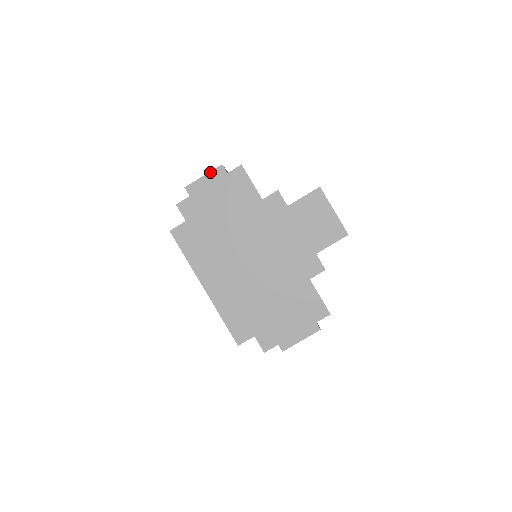
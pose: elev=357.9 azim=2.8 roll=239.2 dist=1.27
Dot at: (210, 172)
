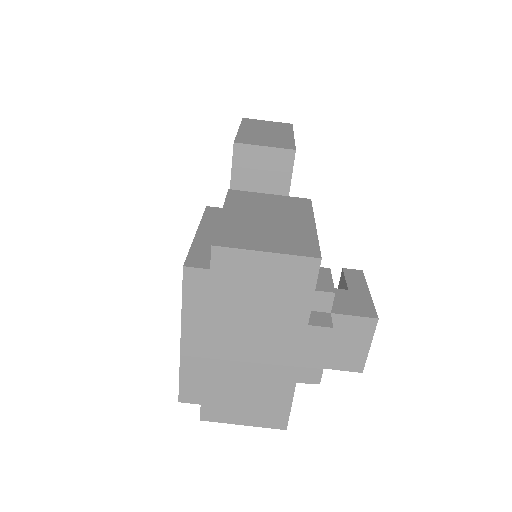
Dot at: (276, 148)
